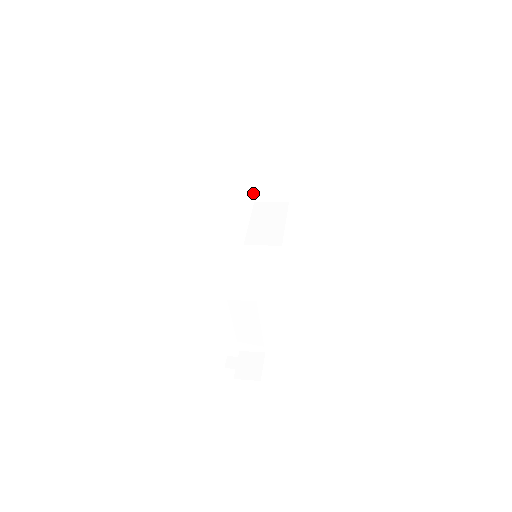
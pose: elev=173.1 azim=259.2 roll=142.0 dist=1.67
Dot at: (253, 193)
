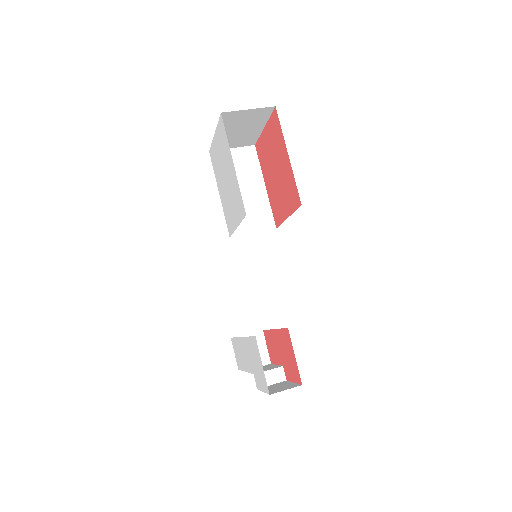
Dot at: (211, 145)
